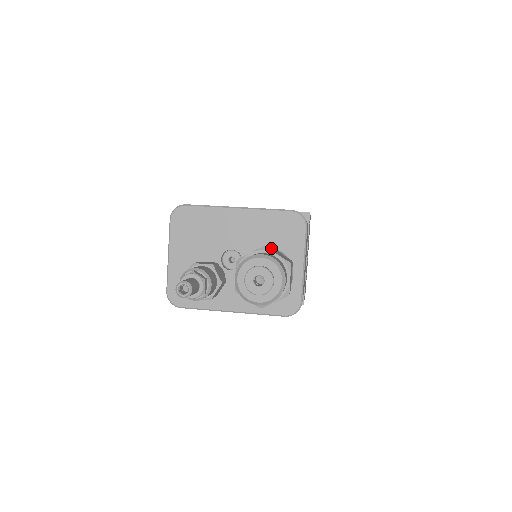
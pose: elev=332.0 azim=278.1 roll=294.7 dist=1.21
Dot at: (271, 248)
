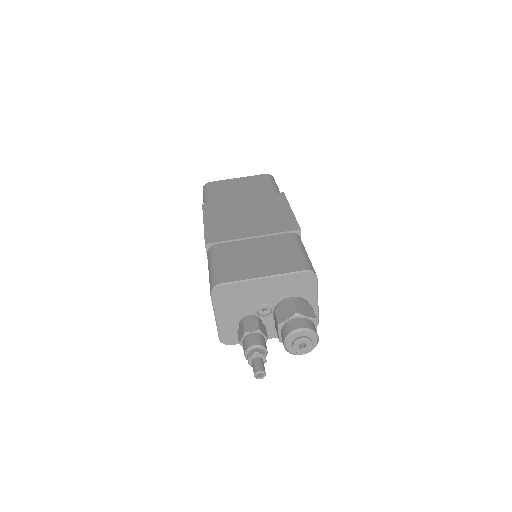
Dot at: (298, 306)
